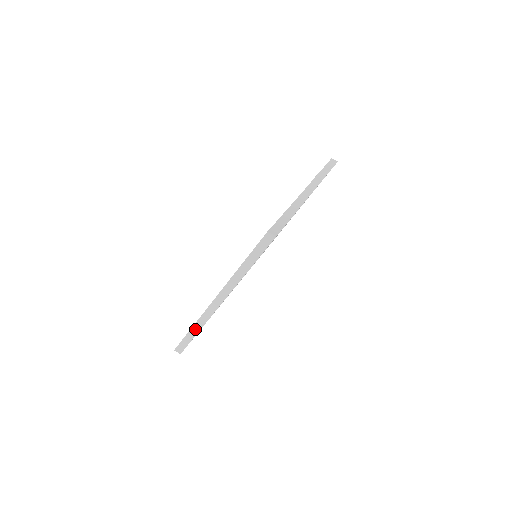
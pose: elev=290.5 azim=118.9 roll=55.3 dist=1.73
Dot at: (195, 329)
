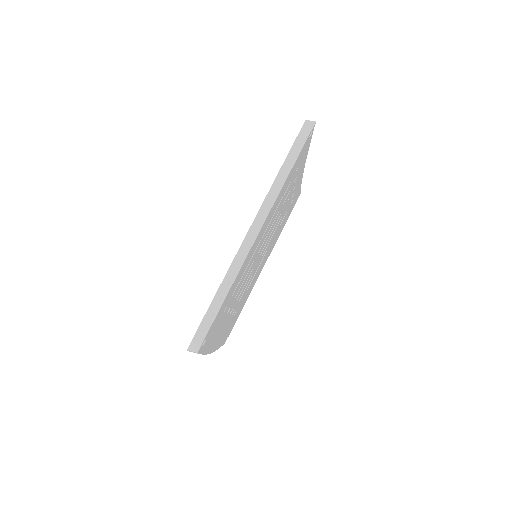
Dot at: (223, 289)
